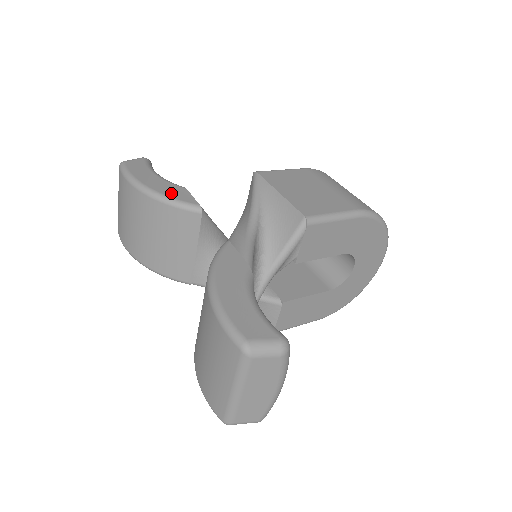
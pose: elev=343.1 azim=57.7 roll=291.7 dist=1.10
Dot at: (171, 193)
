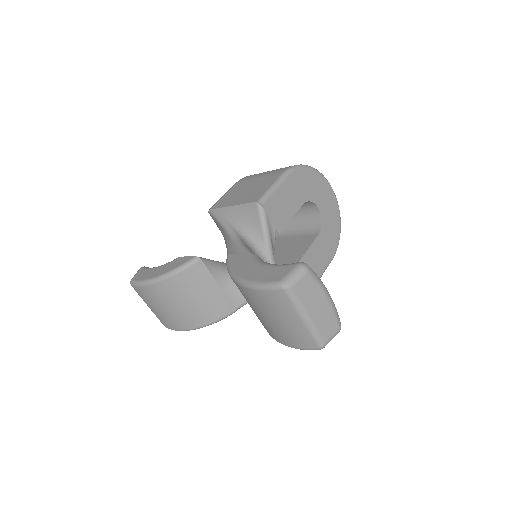
Dot at: (173, 266)
